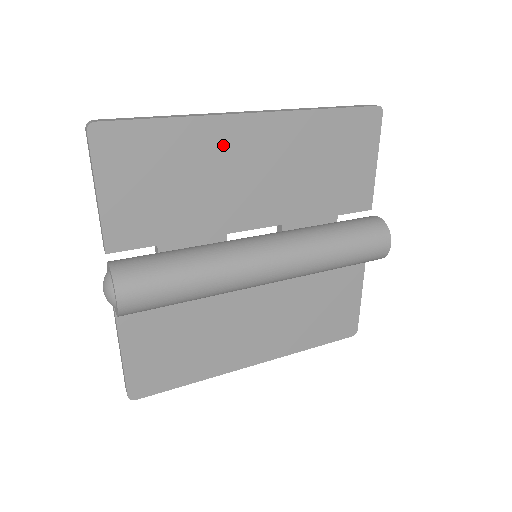
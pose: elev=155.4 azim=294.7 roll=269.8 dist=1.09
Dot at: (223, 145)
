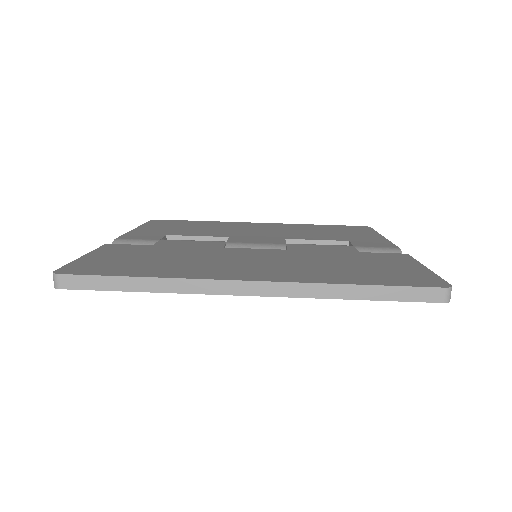
Dot at: occluded
